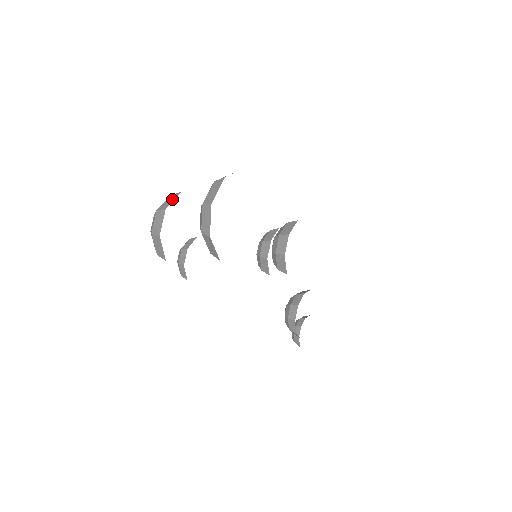
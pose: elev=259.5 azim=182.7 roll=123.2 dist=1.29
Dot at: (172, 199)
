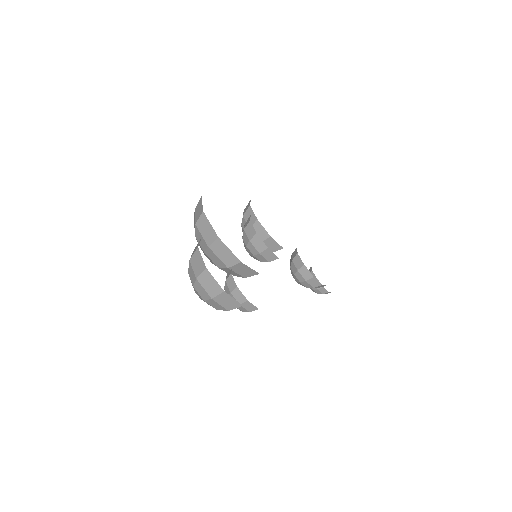
Dot at: (199, 259)
